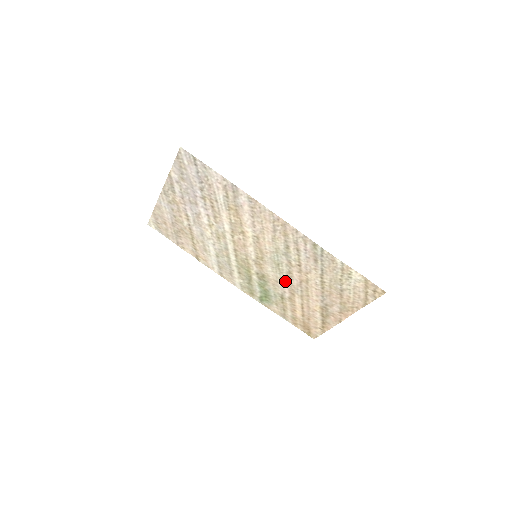
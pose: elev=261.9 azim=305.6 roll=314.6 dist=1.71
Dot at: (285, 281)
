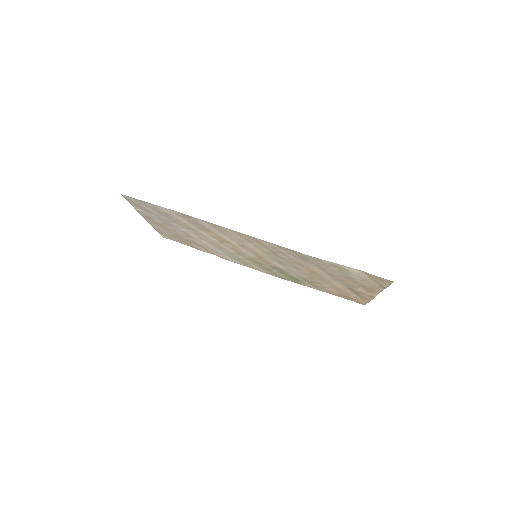
Dot at: (297, 271)
